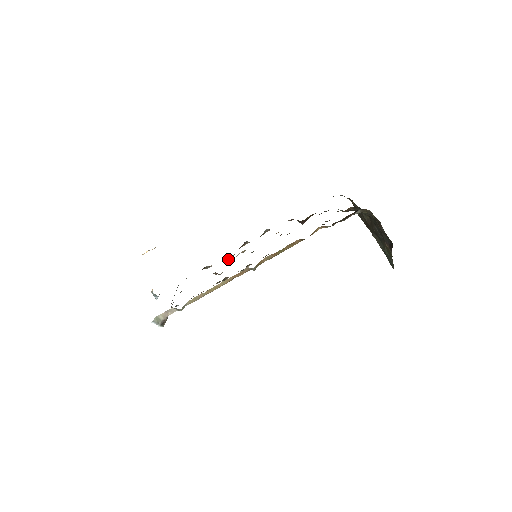
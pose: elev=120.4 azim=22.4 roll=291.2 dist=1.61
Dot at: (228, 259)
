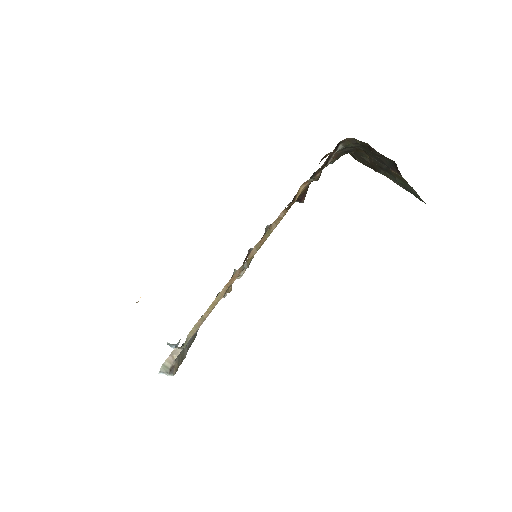
Dot at: occluded
